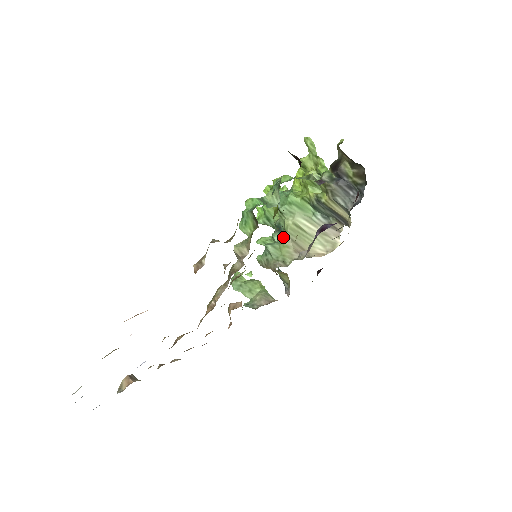
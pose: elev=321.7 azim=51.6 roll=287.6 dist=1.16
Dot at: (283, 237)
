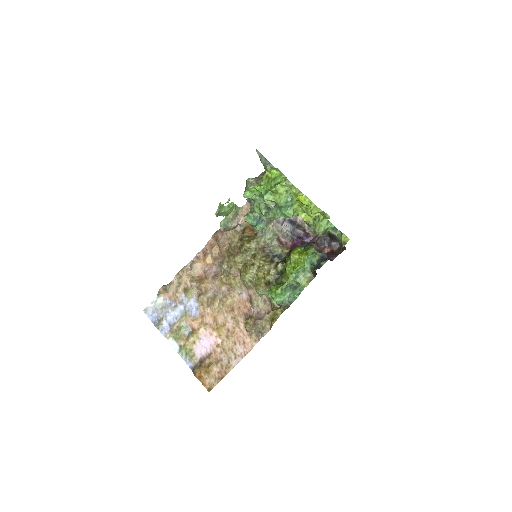
Dot at: (270, 219)
